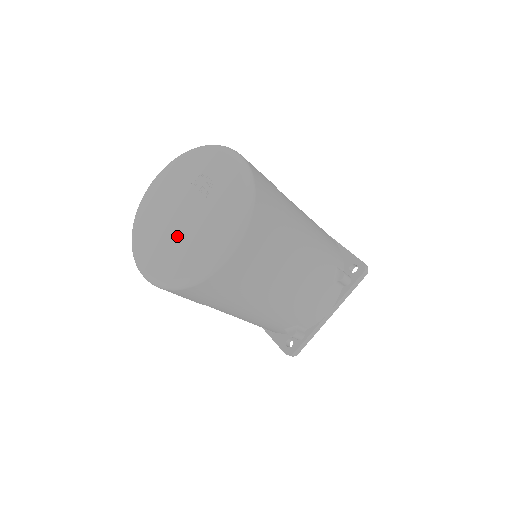
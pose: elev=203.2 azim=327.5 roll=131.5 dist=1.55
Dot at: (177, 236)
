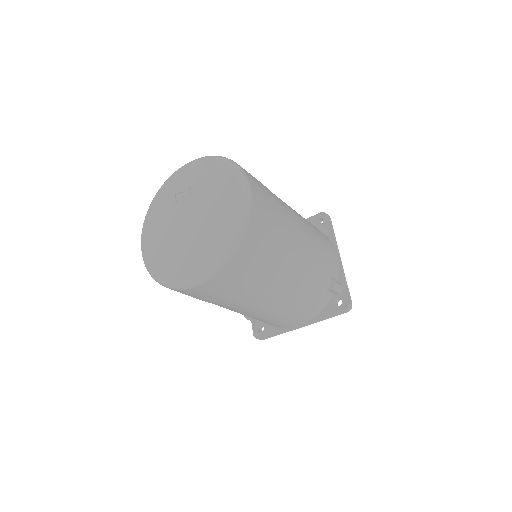
Dot at: (200, 230)
